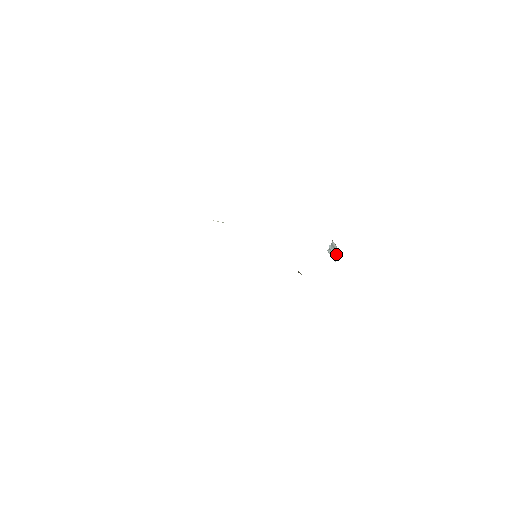
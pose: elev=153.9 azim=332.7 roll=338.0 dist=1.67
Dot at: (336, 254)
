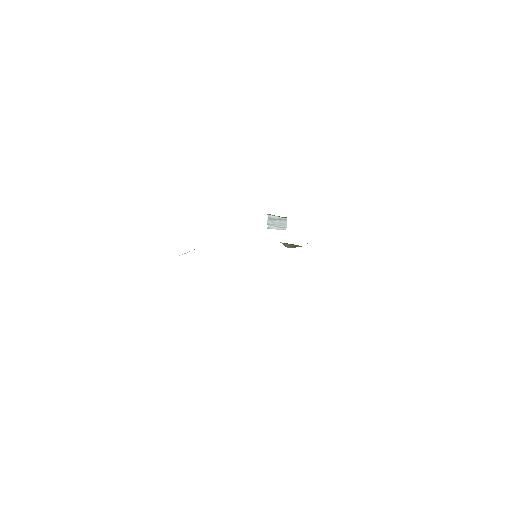
Dot at: (282, 223)
